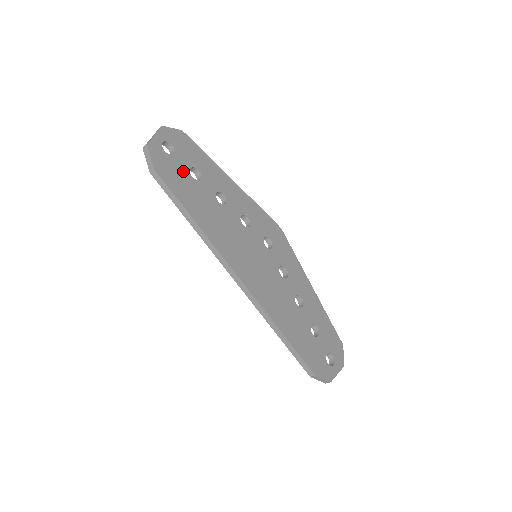
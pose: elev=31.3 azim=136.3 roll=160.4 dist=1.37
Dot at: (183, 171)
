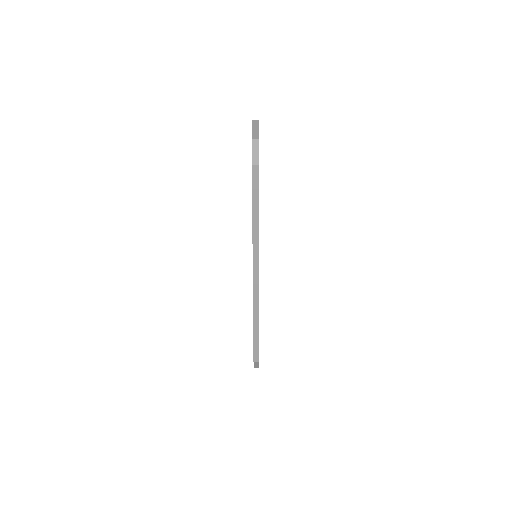
Dot at: occluded
